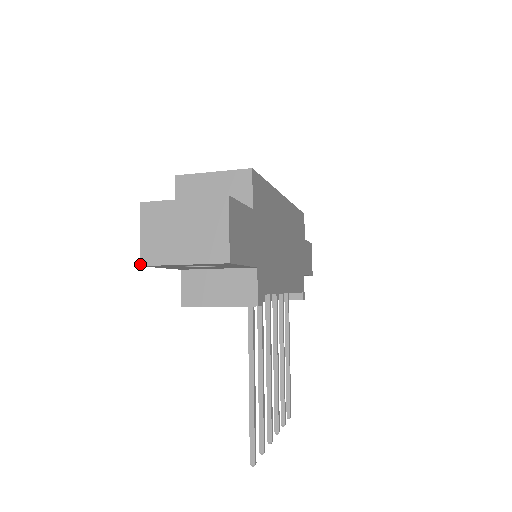
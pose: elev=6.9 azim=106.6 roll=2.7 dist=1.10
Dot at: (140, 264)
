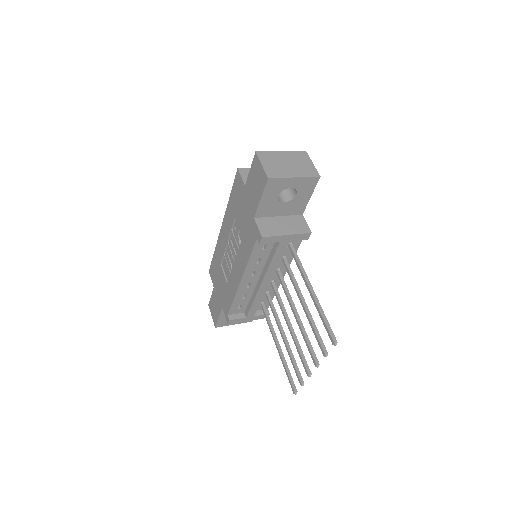
Dot at: (268, 177)
